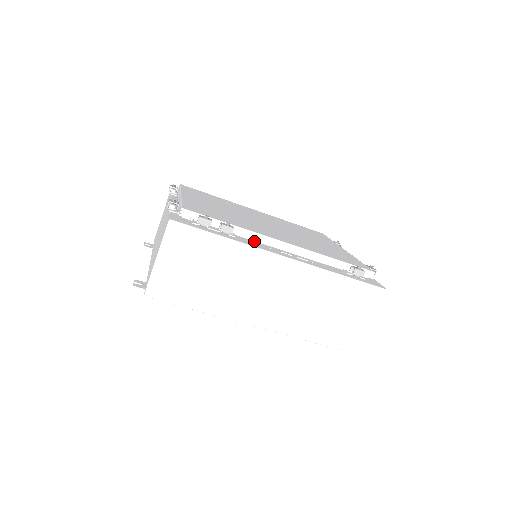
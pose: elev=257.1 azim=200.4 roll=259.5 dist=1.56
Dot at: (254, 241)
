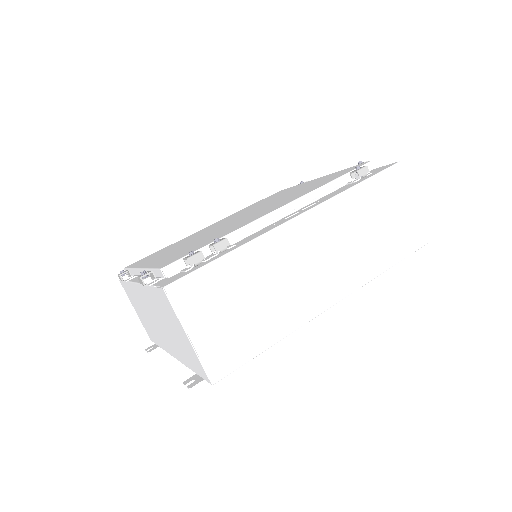
Dot at: (252, 234)
